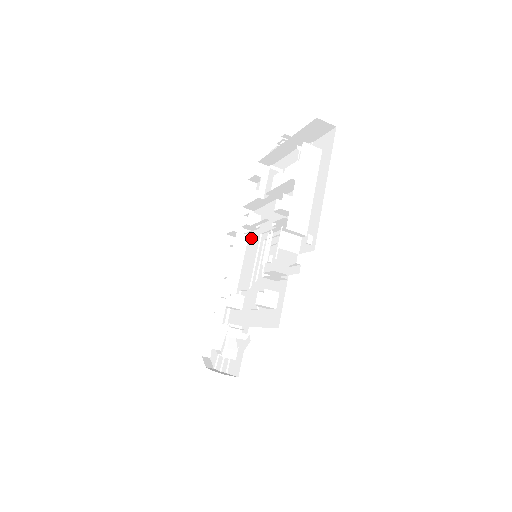
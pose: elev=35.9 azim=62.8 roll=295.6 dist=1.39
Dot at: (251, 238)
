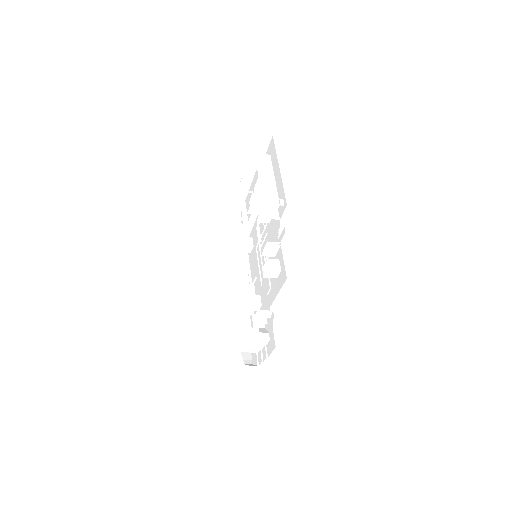
Dot at: (251, 258)
